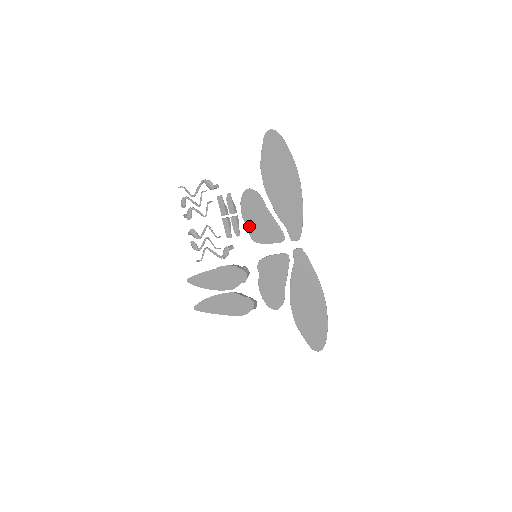
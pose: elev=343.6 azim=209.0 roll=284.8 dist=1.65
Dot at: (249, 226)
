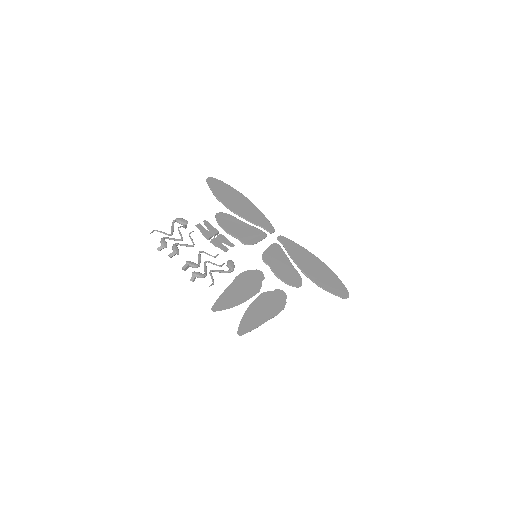
Dot at: (236, 236)
